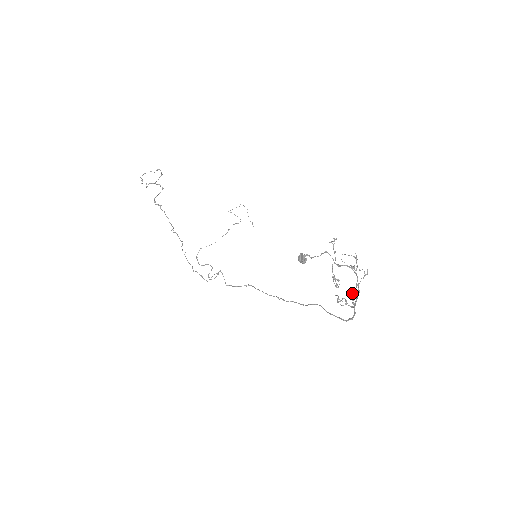
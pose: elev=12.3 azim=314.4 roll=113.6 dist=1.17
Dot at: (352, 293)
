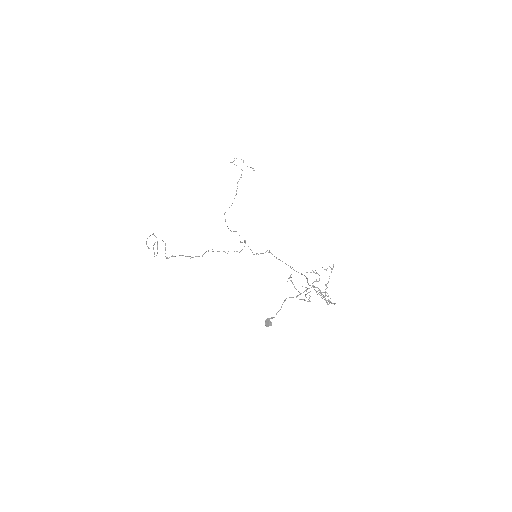
Dot at: (325, 292)
